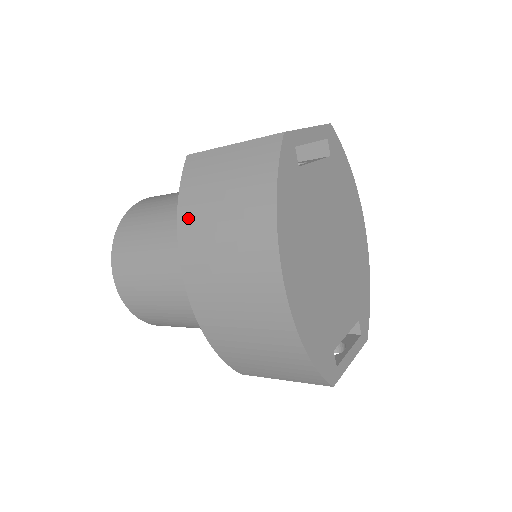
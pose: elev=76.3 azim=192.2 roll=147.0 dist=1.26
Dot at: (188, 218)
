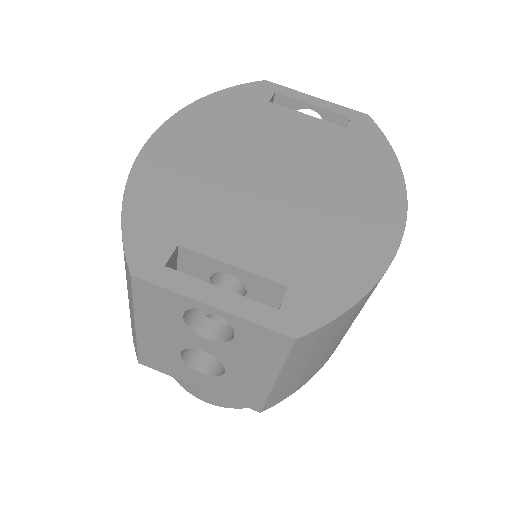
Dot at: occluded
